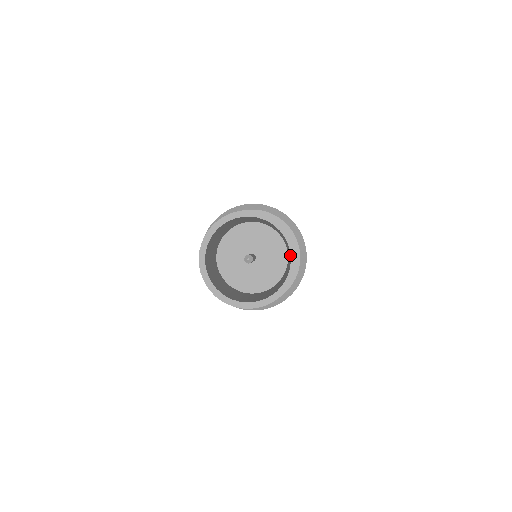
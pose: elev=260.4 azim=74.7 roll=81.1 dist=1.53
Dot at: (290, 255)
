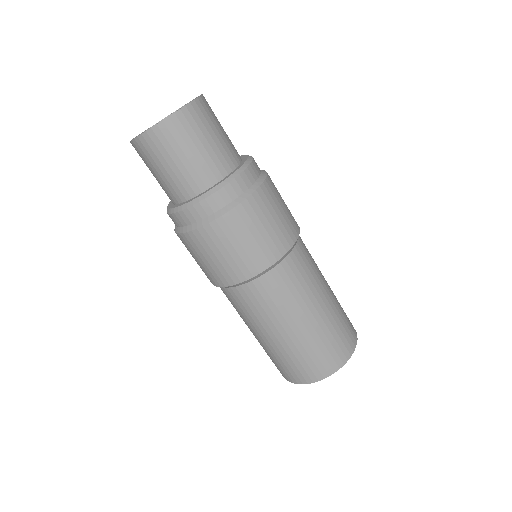
Dot at: occluded
